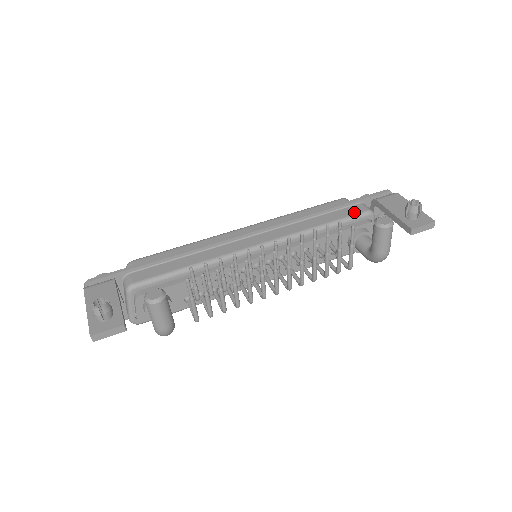
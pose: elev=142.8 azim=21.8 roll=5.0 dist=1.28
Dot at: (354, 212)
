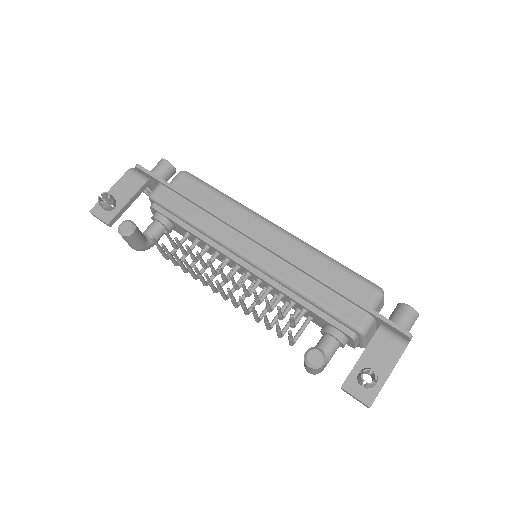
Dot at: (347, 315)
